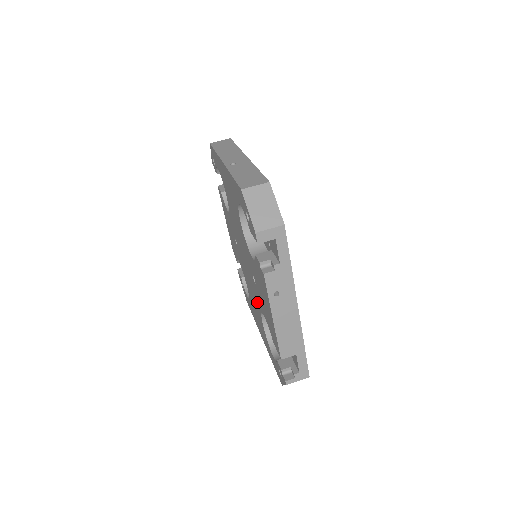
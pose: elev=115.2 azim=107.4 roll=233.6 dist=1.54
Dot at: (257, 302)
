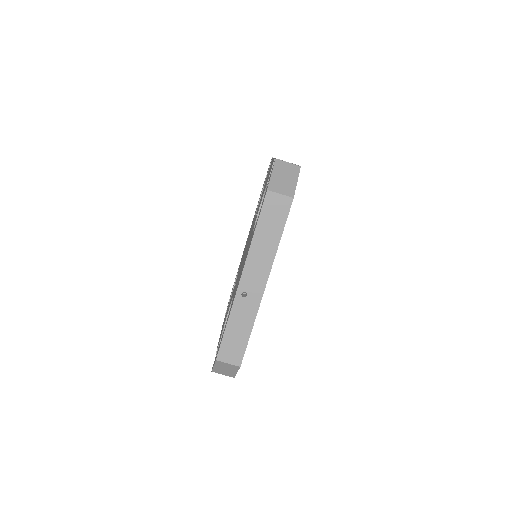
Dot at: occluded
